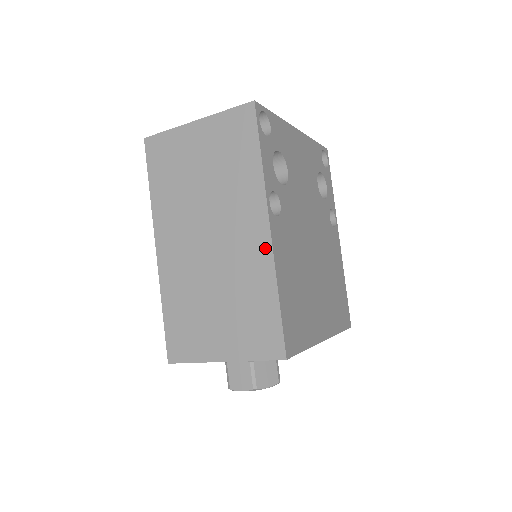
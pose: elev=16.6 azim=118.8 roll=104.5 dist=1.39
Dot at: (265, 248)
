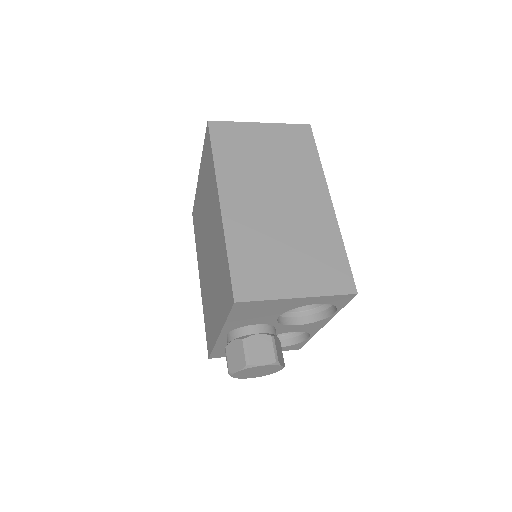
Dot at: (329, 213)
